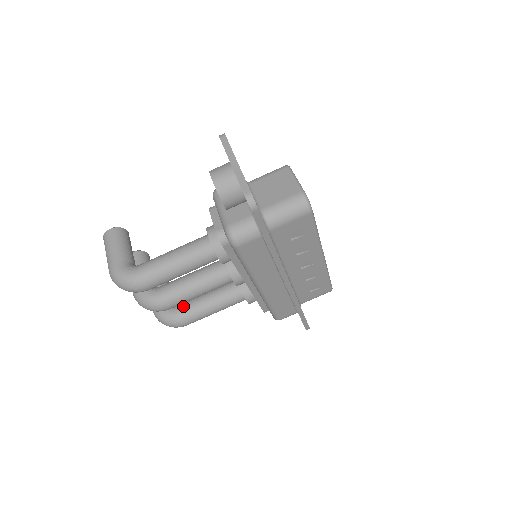
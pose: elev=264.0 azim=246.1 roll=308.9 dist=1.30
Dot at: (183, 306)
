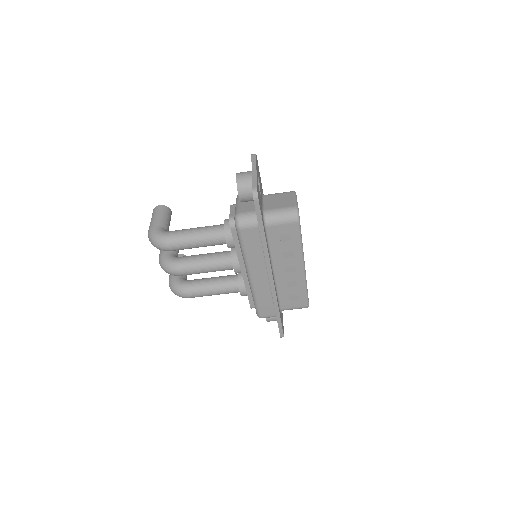
Dot at: (192, 281)
